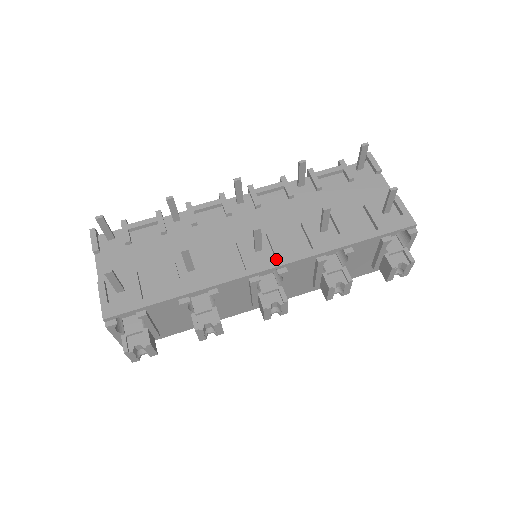
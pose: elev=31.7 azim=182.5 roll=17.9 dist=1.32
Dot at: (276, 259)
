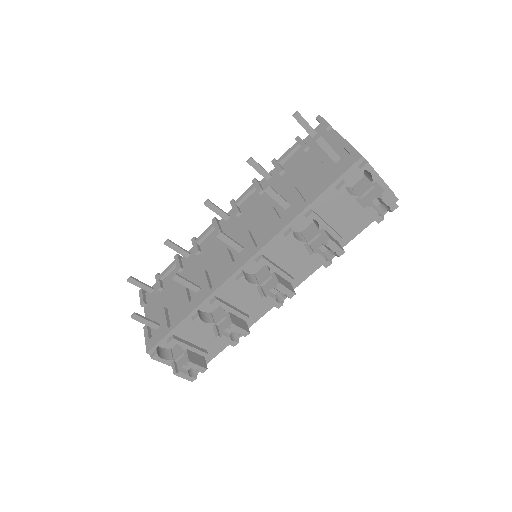
Dot at: (251, 251)
